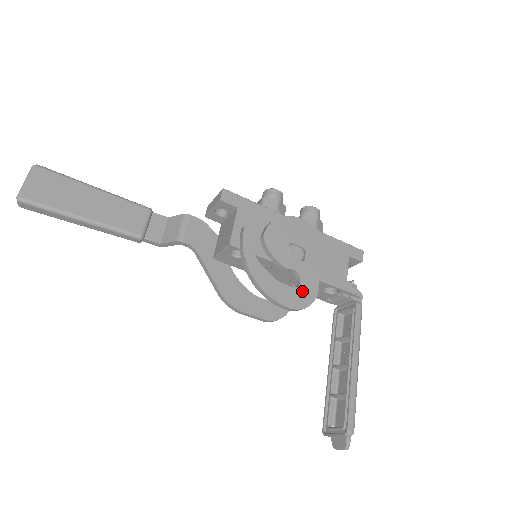
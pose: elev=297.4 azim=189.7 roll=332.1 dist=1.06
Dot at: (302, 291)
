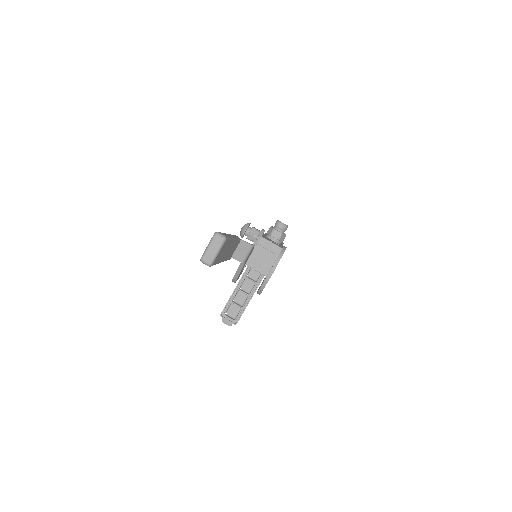
Dot at: occluded
